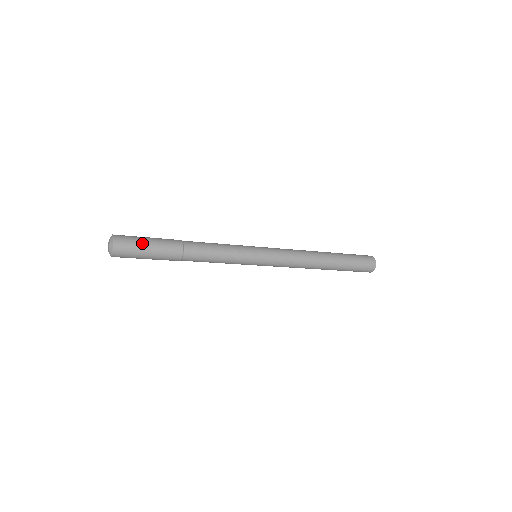
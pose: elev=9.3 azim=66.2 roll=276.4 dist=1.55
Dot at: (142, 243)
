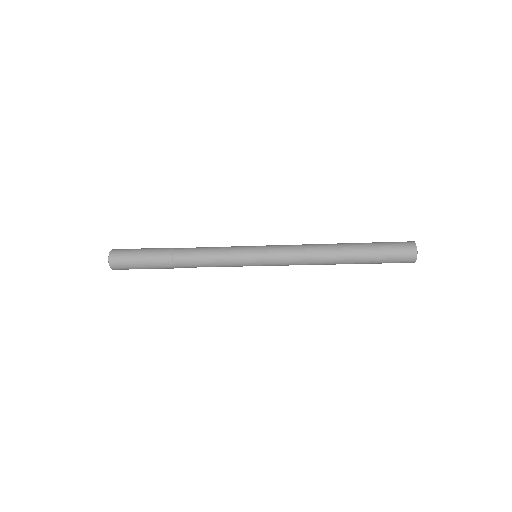
Dot at: (134, 261)
